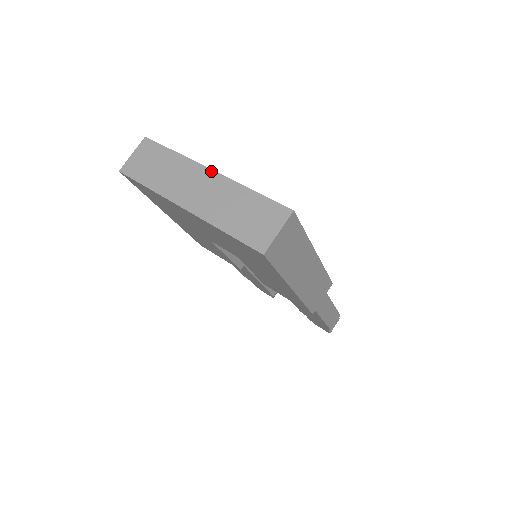
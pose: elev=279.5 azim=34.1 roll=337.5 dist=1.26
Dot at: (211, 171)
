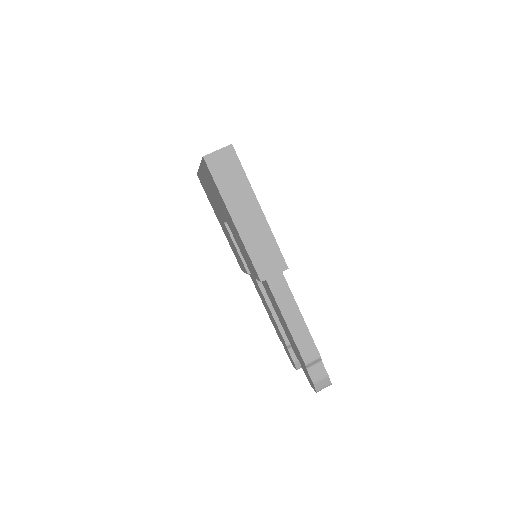
Dot at: occluded
